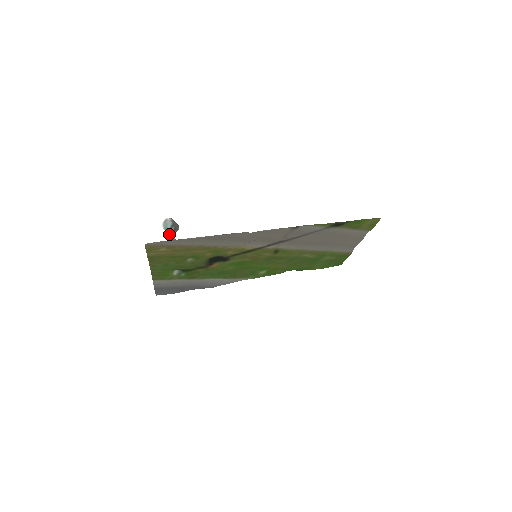
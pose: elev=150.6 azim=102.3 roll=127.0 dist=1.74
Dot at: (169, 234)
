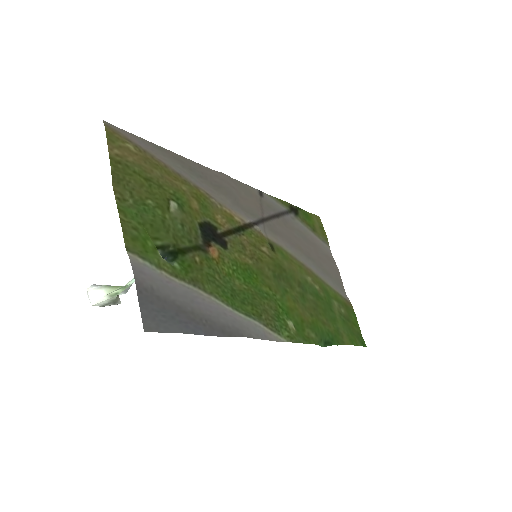
Dot at: (110, 287)
